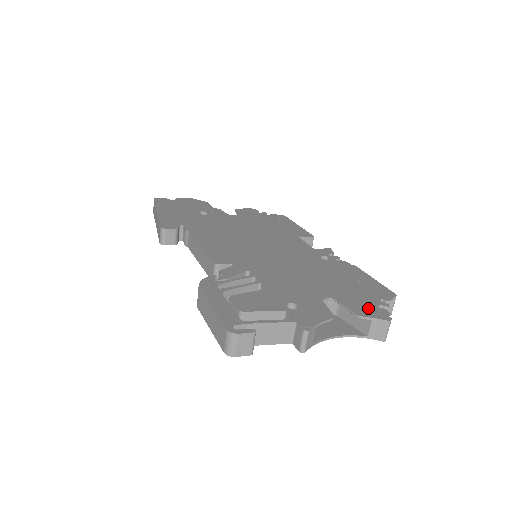
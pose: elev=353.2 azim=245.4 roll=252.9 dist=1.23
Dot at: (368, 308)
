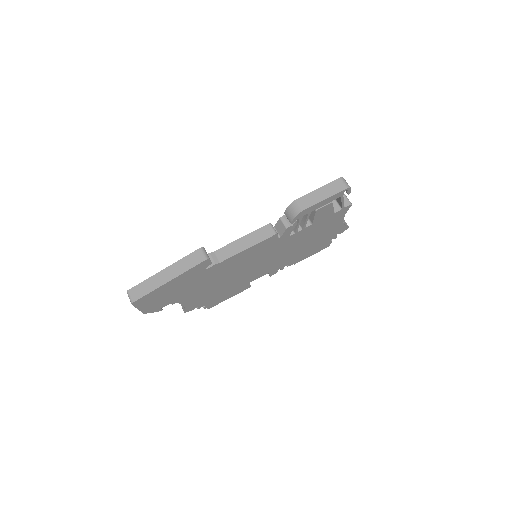
Dot at: occluded
